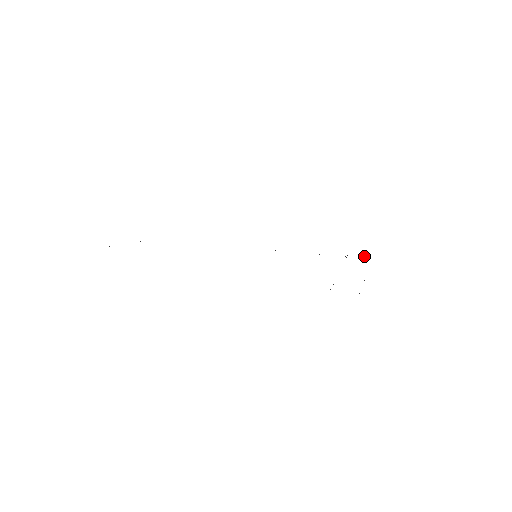
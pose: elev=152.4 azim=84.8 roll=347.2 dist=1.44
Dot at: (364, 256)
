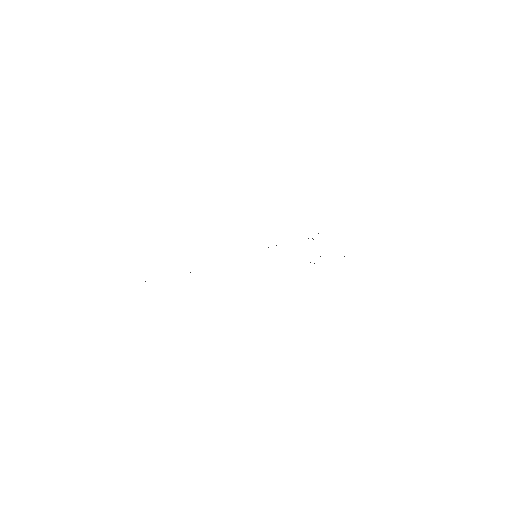
Dot at: occluded
